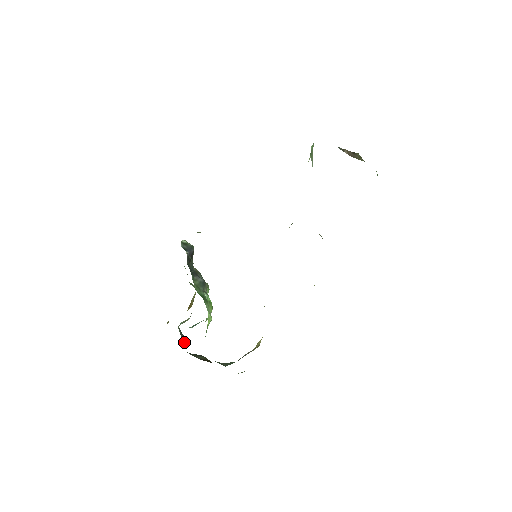
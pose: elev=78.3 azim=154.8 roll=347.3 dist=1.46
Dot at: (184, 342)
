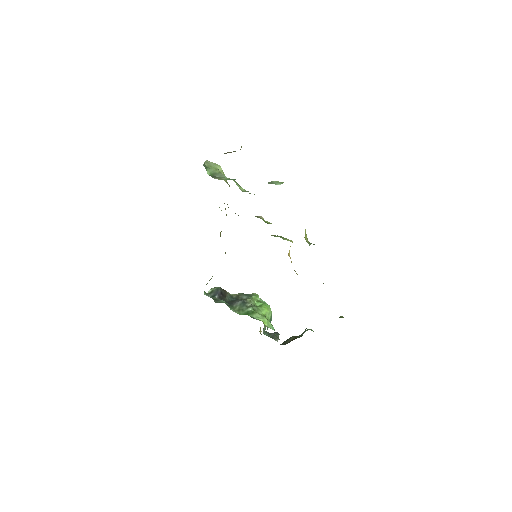
Dot at: (275, 338)
